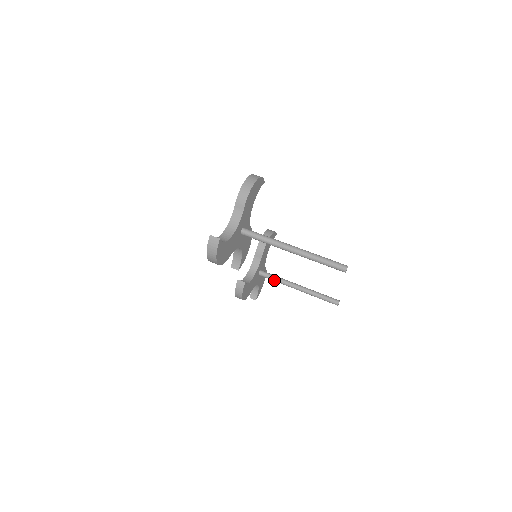
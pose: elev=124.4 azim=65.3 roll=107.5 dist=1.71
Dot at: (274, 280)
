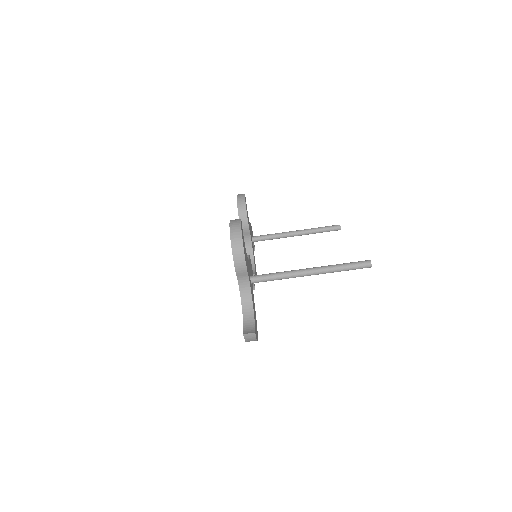
Dot at: occluded
